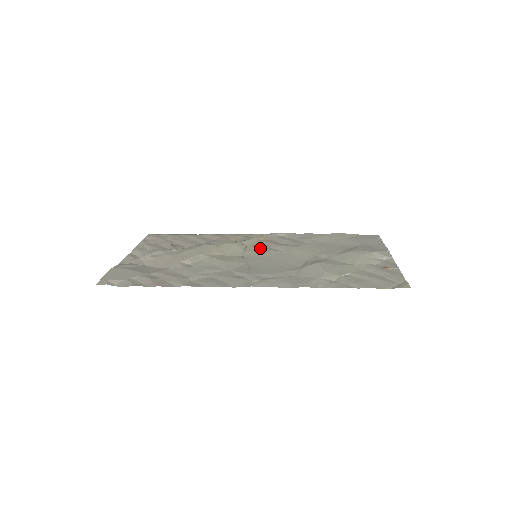
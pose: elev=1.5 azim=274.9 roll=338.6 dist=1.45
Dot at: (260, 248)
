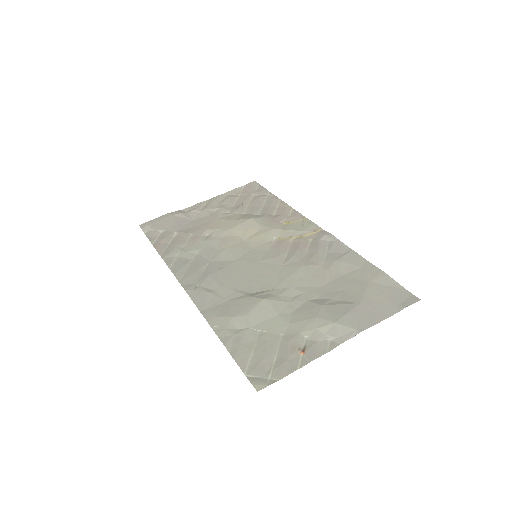
Dot at: (278, 247)
